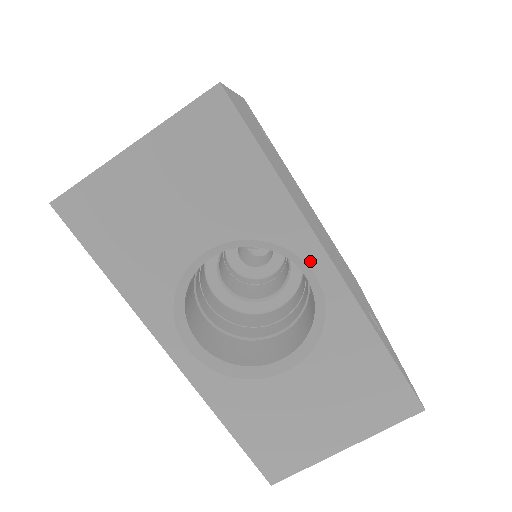
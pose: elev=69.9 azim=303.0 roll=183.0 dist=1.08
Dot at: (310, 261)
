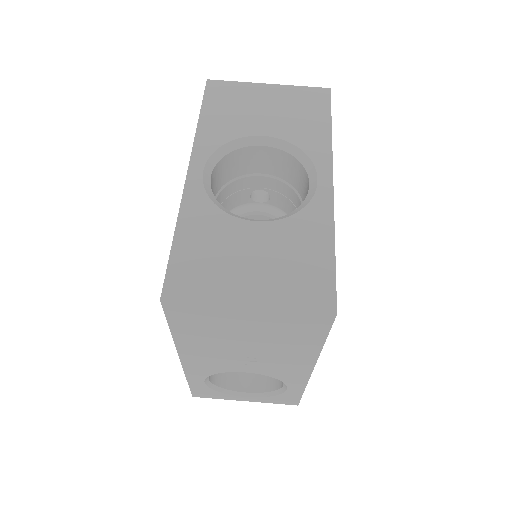
Dot at: (320, 172)
